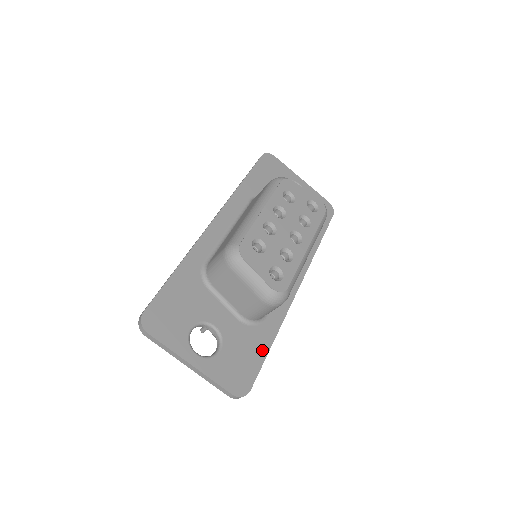
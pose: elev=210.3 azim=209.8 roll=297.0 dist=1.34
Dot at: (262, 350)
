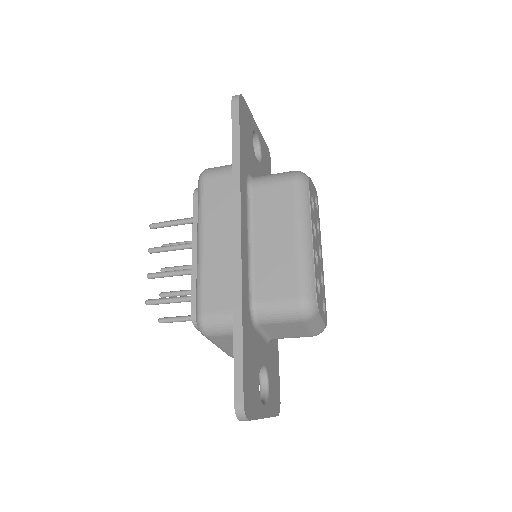
Dot at: (277, 358)
